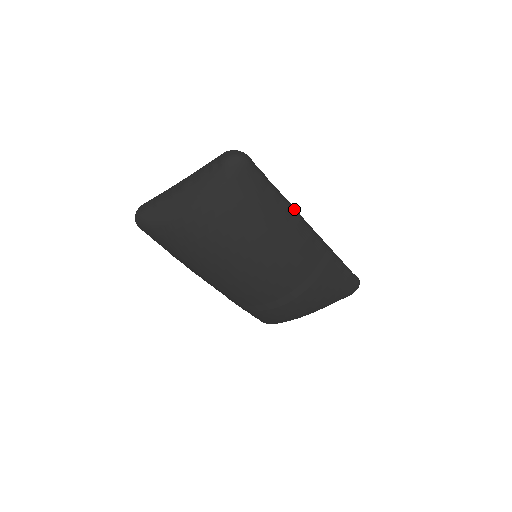
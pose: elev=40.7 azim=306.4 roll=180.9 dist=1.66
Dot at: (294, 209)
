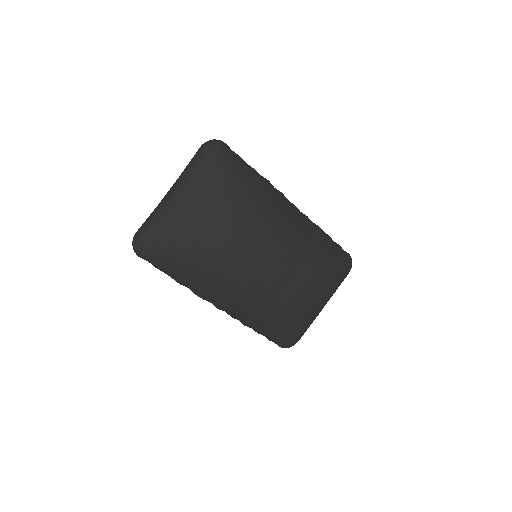
Dot at: occluded
